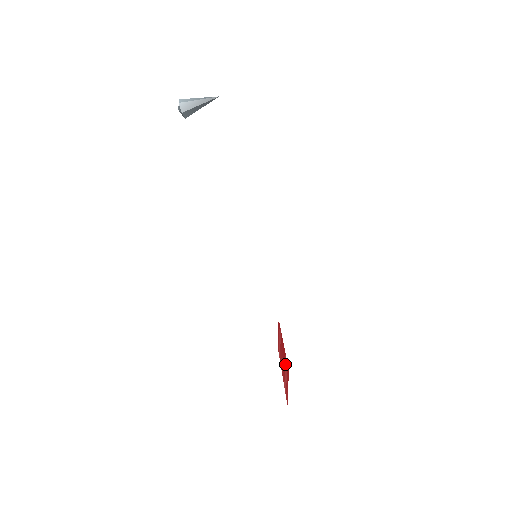
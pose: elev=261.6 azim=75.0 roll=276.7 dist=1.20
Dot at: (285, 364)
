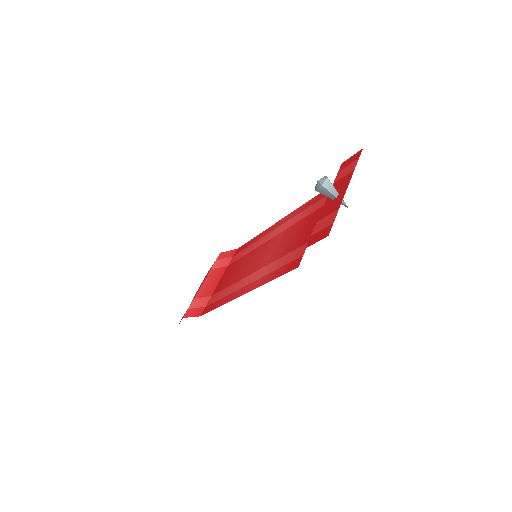
Dot at: (205, 298)
